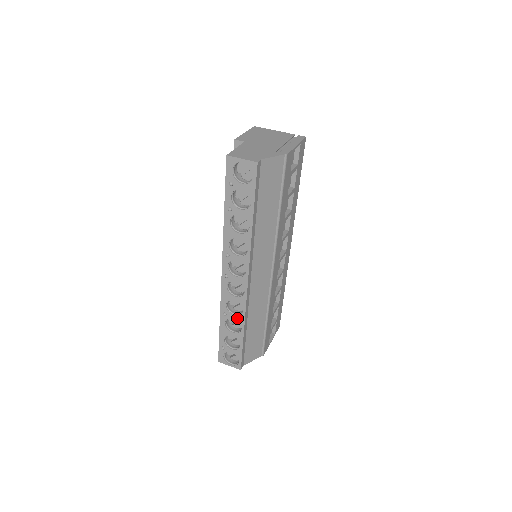
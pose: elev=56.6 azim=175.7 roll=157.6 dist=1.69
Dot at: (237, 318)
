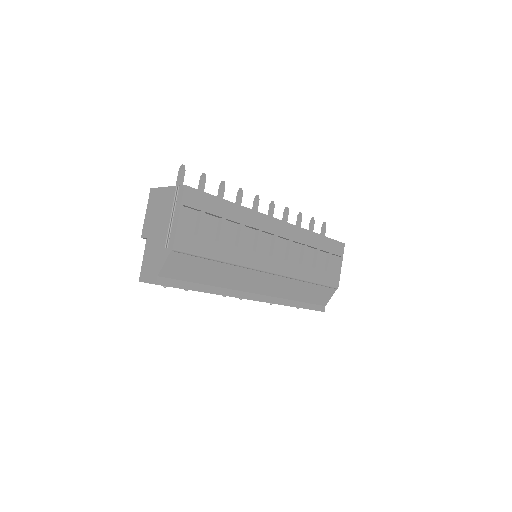
Dot at: occluded
